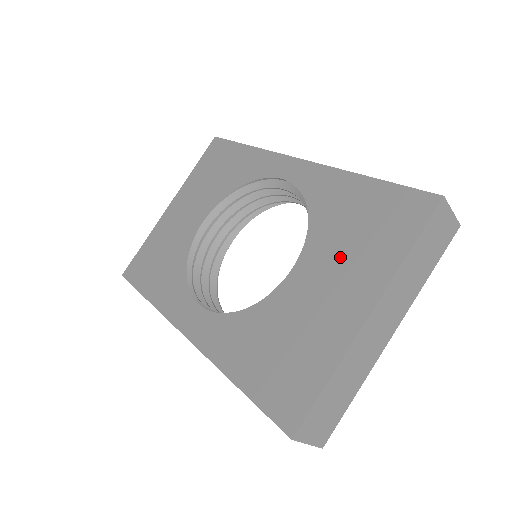
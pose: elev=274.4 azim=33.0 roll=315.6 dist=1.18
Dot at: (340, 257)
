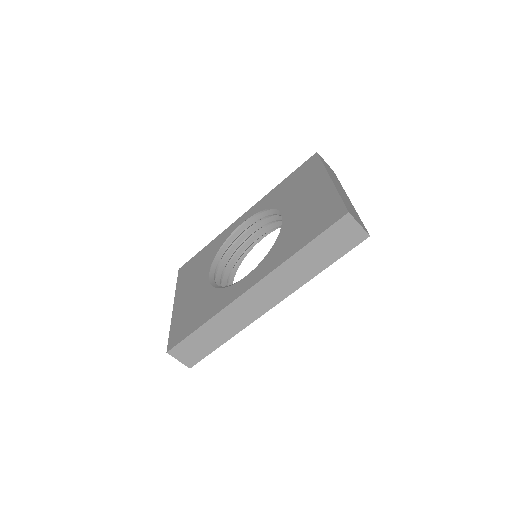
Dot at: (299, 192)
